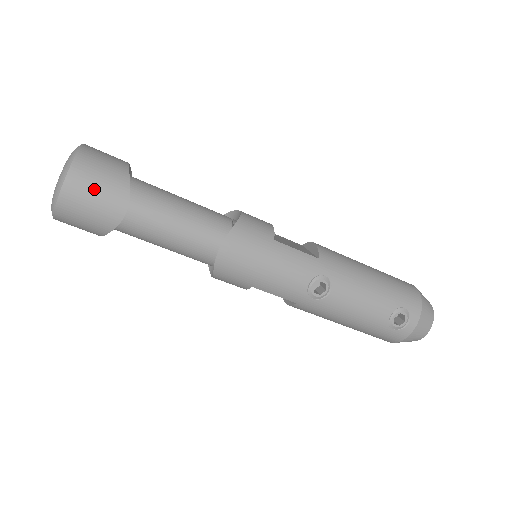
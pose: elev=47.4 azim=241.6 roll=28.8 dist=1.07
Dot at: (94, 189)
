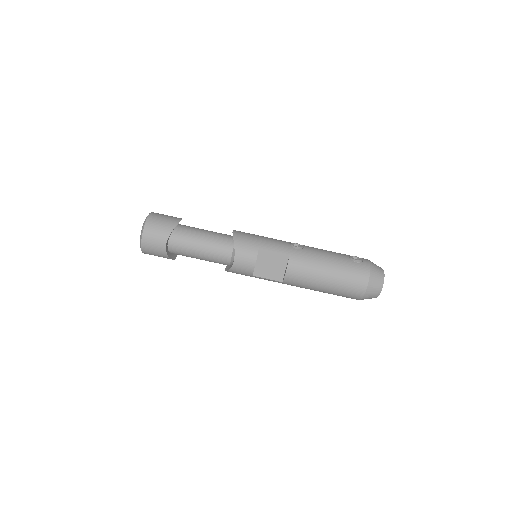
Dot at: (165, 215)
